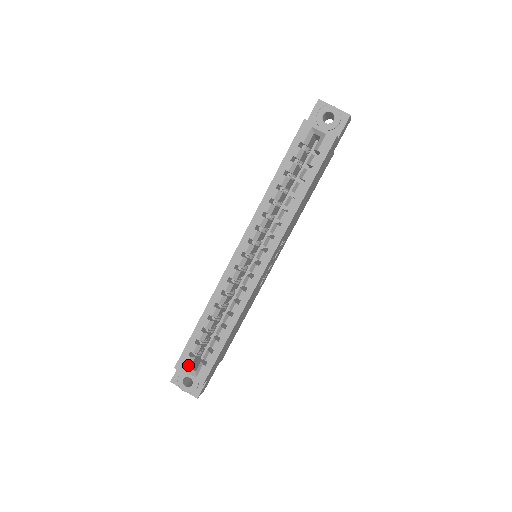
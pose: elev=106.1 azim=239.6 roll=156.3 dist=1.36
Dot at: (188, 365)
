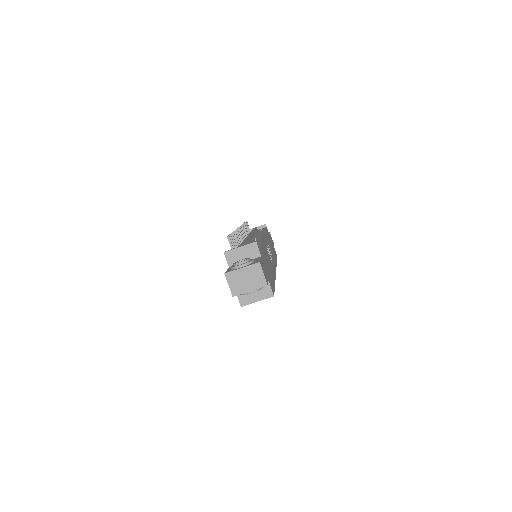
Dot at: occluded
